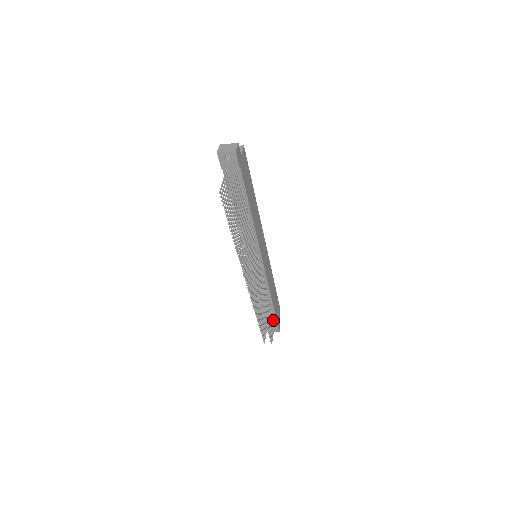
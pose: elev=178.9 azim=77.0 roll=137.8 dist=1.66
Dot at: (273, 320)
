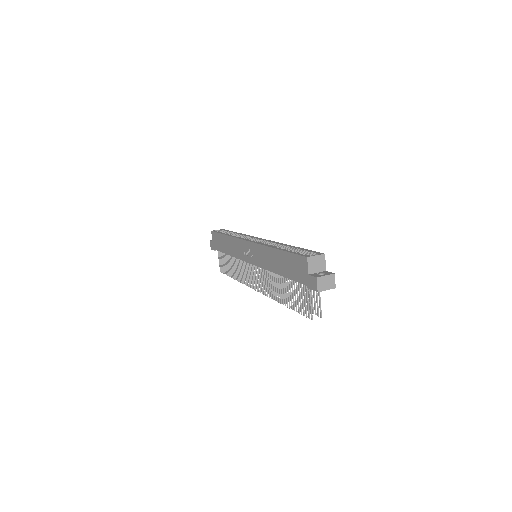
Dot at: occluded
